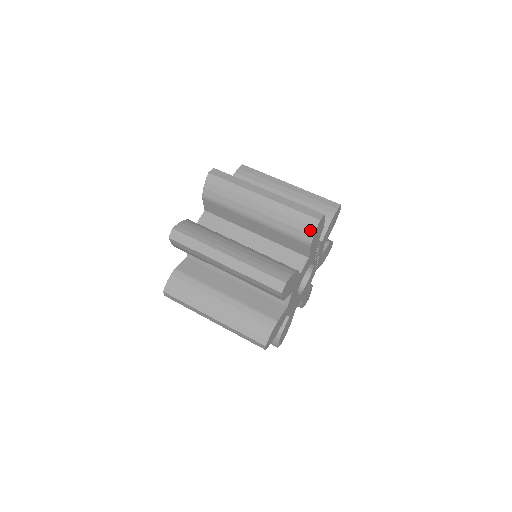
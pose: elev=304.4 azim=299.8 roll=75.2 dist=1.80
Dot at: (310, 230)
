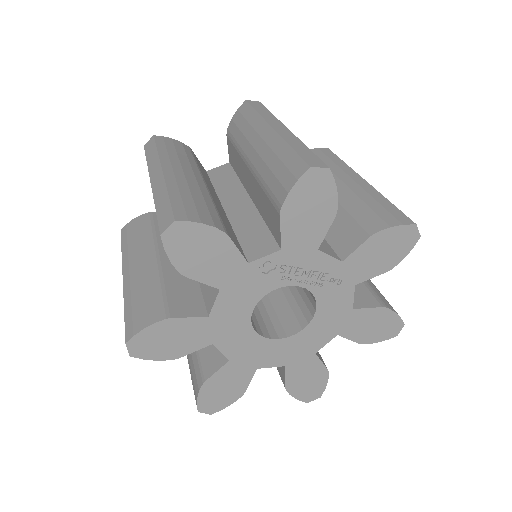
Dot at: occluded
